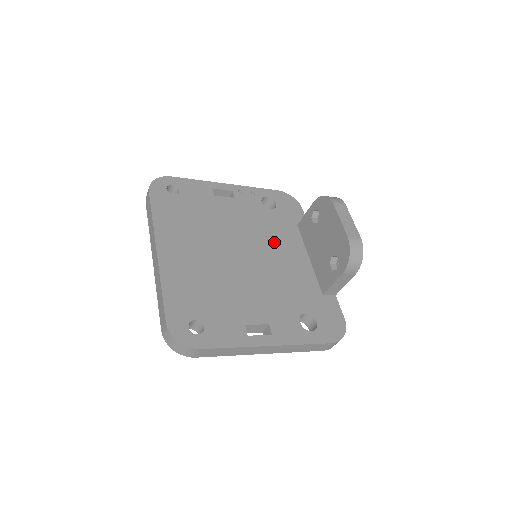
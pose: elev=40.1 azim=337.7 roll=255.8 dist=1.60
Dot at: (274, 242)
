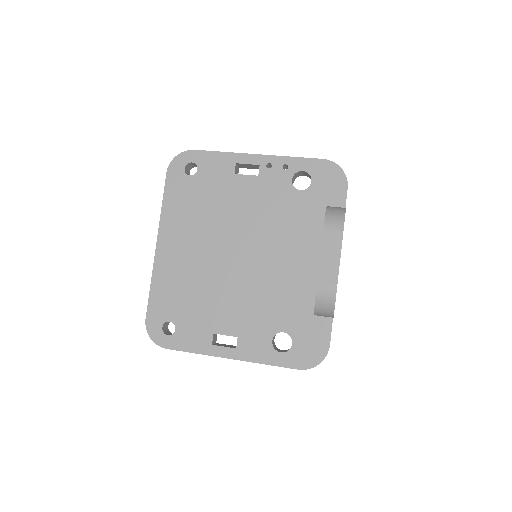
Dot at: (284, 239)
